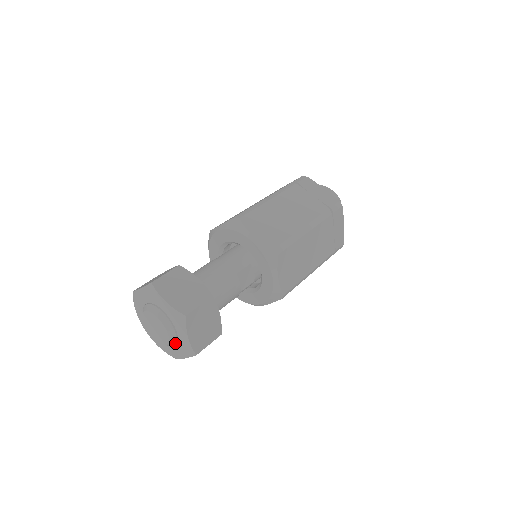
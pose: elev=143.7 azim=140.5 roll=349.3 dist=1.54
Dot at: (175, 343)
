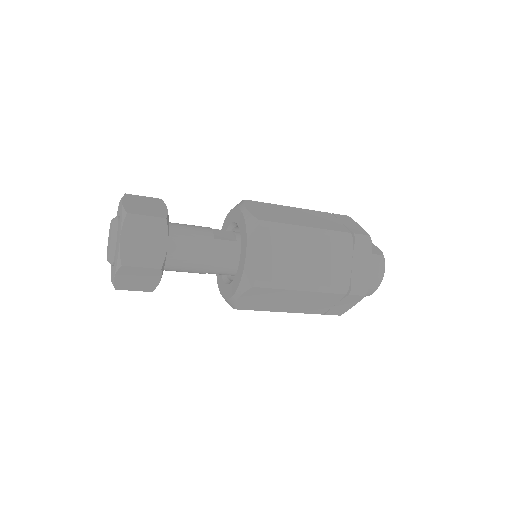
Dot at: (117, 229)
